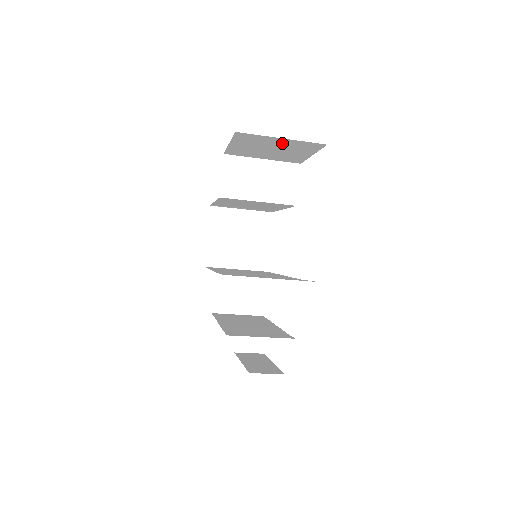
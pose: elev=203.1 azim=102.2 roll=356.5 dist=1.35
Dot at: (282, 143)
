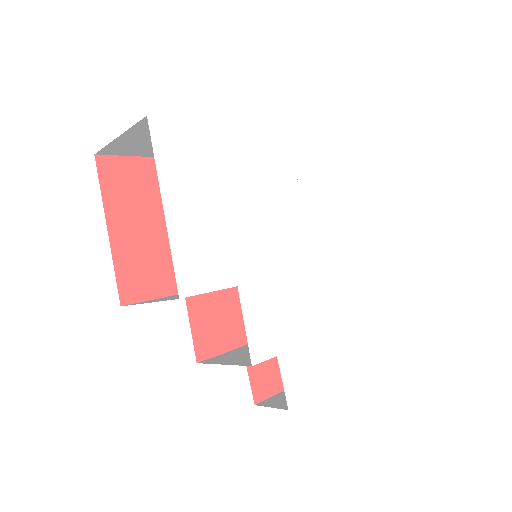
Dot at: (139, 136)
